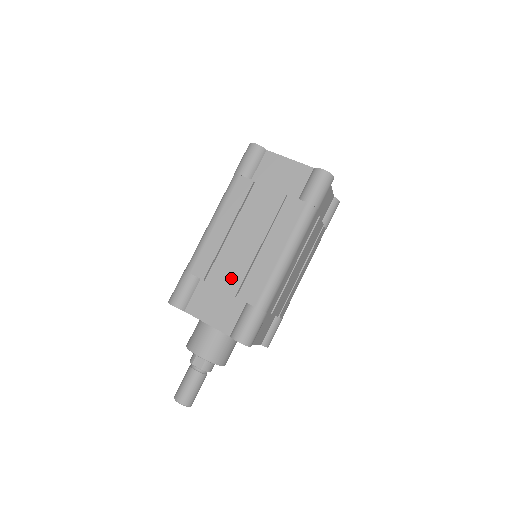
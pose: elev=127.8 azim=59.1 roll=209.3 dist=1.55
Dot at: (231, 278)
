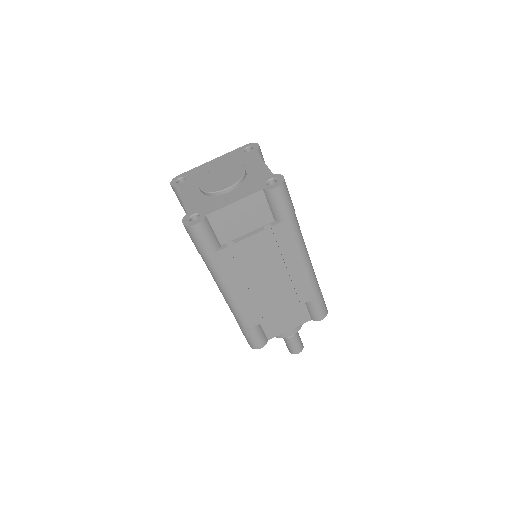
Dot at: (282, 304)
